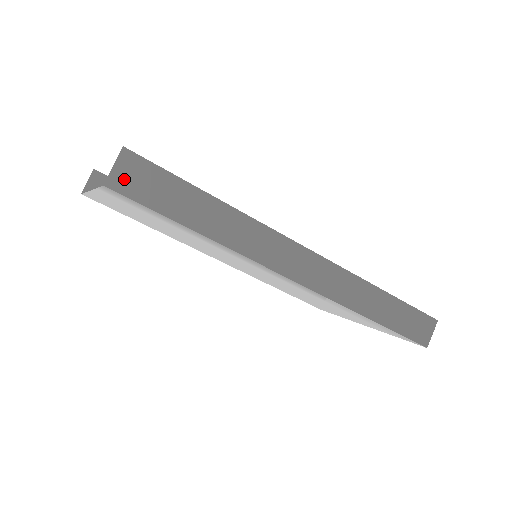
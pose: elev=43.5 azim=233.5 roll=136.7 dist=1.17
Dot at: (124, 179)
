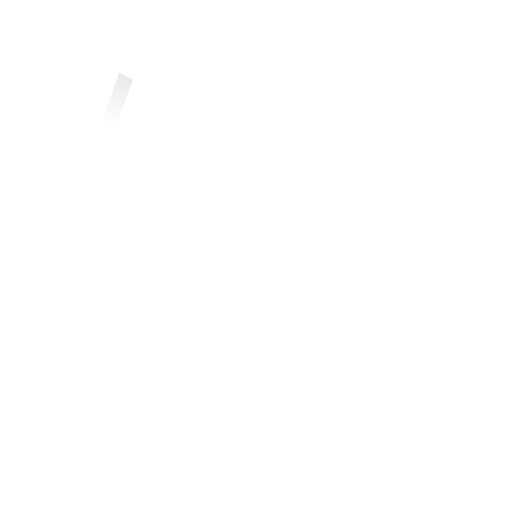
Dot at: occluded
